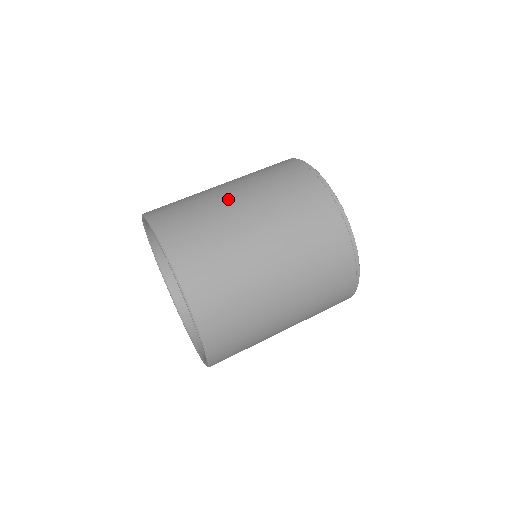
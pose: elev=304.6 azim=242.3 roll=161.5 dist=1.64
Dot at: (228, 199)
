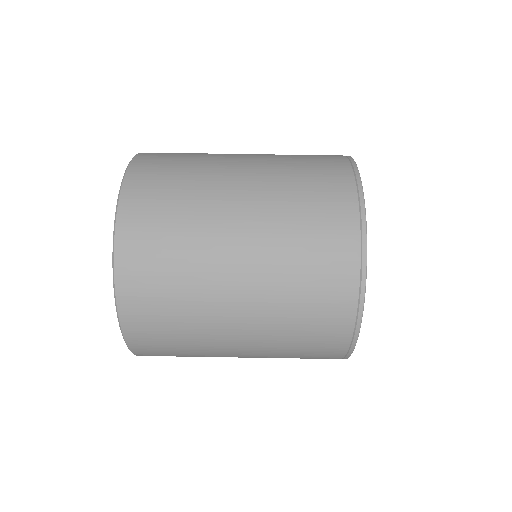
Dot at: (226, 286)
